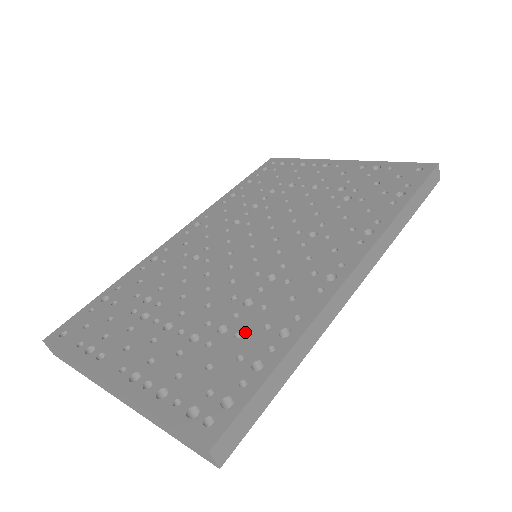
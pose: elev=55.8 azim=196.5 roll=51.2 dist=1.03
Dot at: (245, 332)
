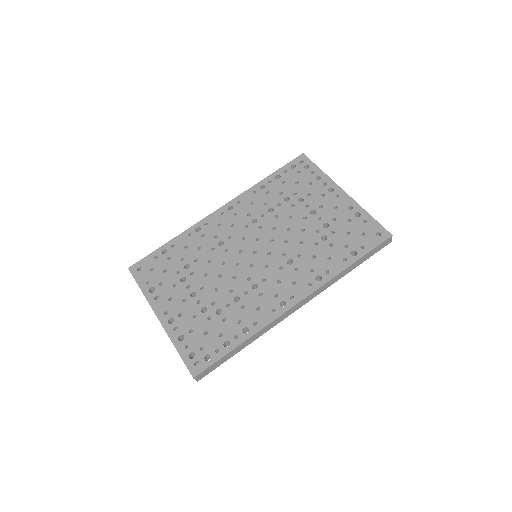
Dot at: (228, 320)
